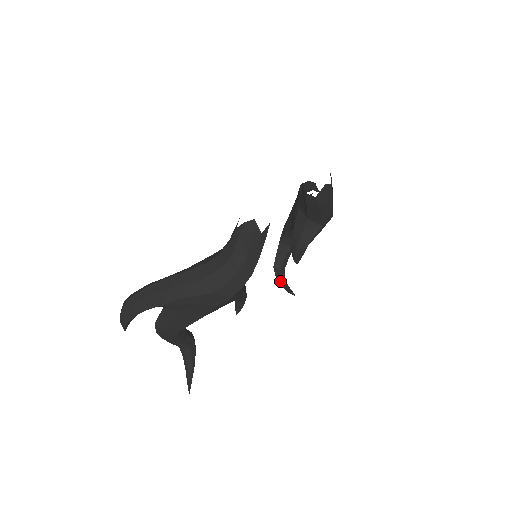
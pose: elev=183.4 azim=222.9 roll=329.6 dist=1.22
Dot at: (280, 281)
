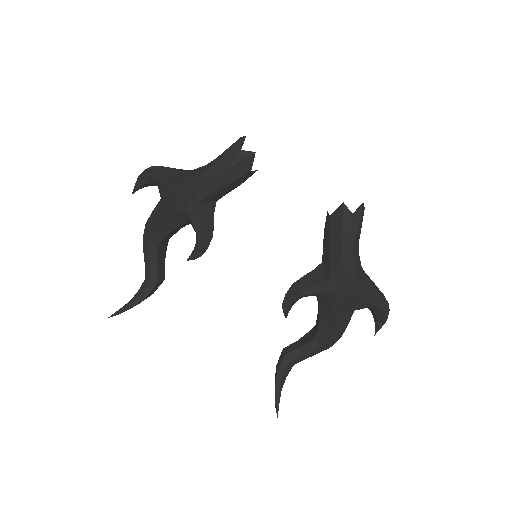
Dot at: (277, 373)
